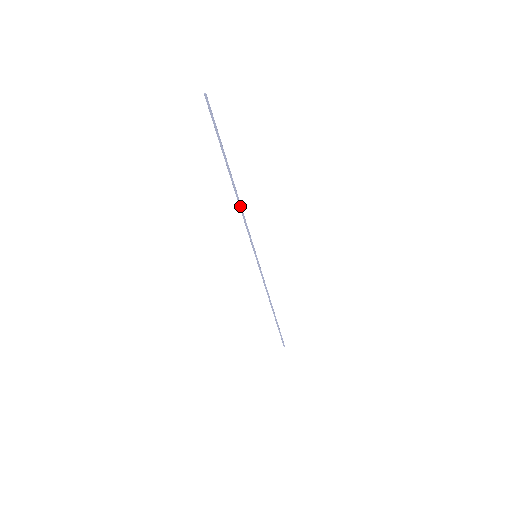
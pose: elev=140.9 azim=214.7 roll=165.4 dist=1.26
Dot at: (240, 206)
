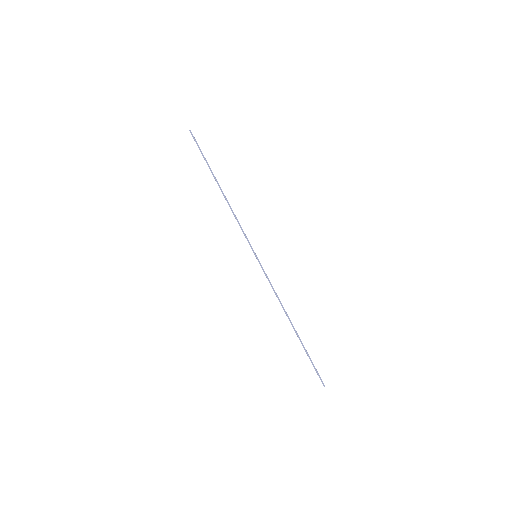
Dot at: (230, 207)
